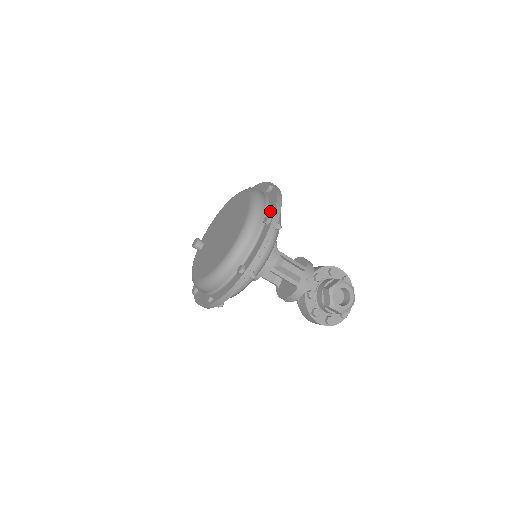
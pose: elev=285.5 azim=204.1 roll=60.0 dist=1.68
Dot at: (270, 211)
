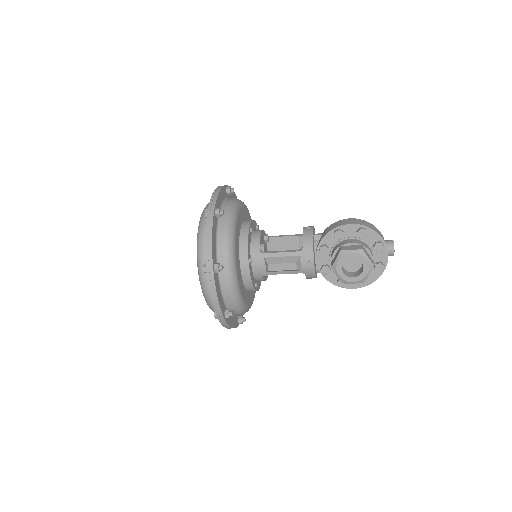
Dot at: occluded
